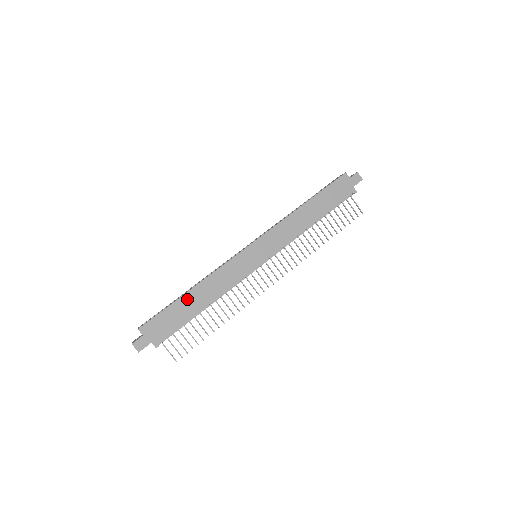
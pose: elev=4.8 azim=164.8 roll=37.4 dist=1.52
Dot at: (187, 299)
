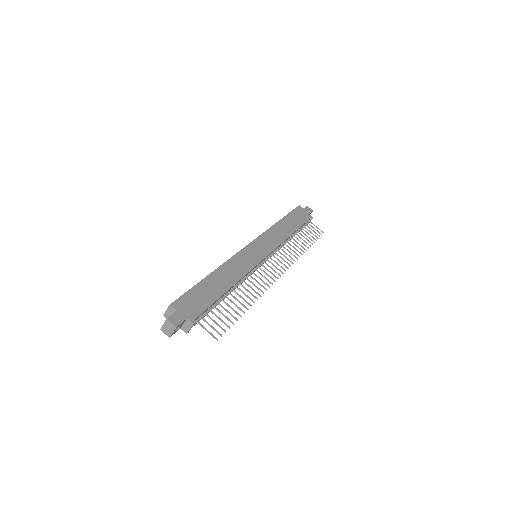
Dot at: (210, 281)
